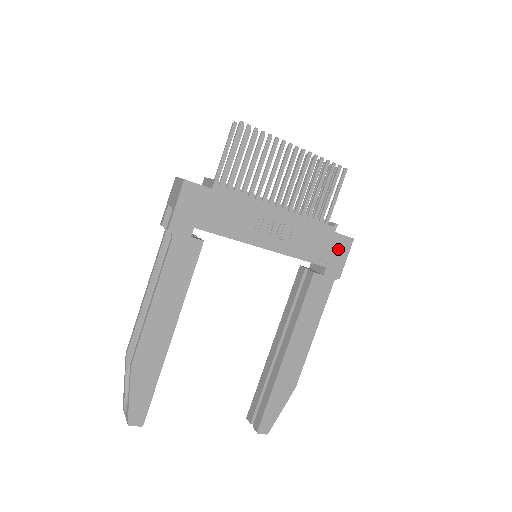
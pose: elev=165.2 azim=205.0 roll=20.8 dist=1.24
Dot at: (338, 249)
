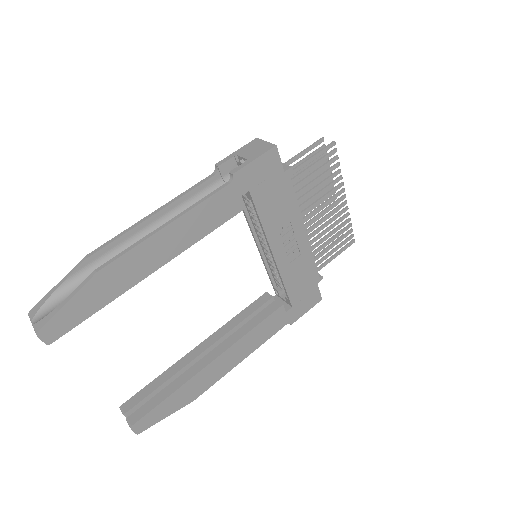
Dot at: (309, 299)
